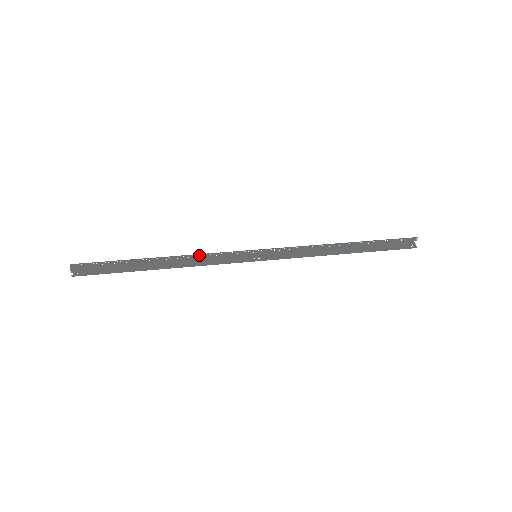
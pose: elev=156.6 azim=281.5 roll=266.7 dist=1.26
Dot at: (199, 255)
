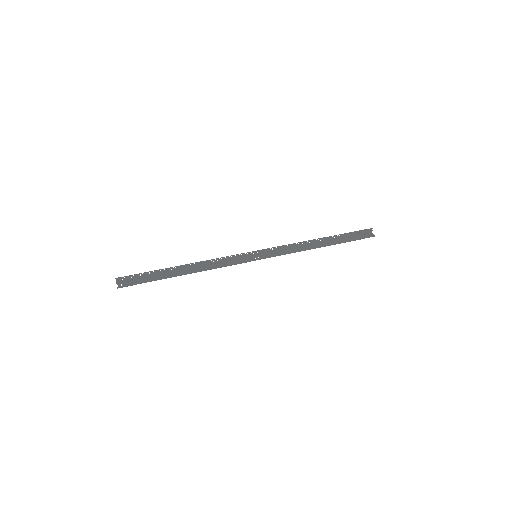
Dot at: (213, 260)
